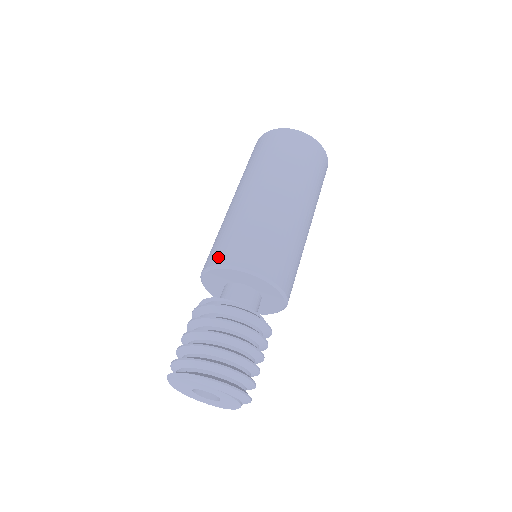
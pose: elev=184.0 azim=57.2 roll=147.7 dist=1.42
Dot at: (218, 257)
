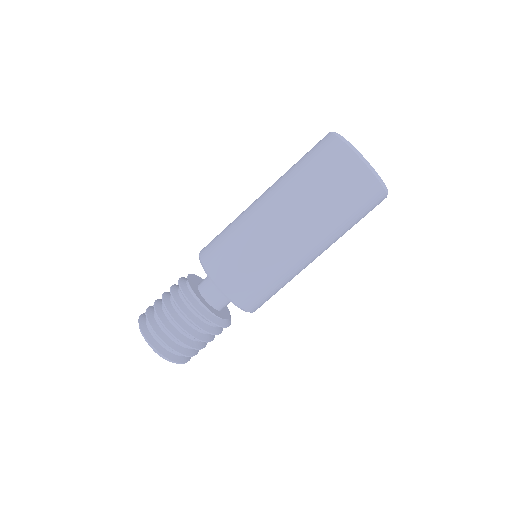
Dot at: (205, 248)
